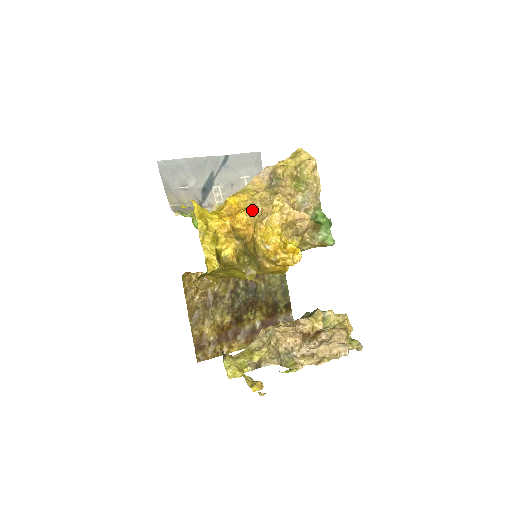
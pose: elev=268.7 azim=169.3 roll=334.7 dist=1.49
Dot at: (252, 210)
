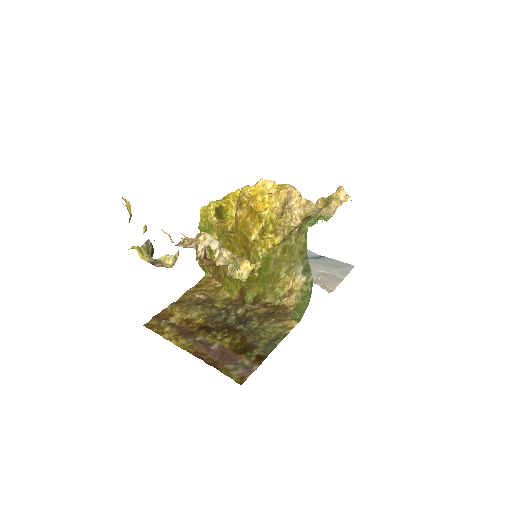
Dot at: occluded
